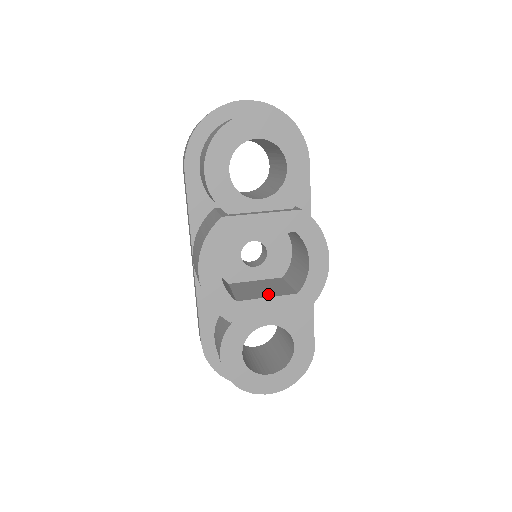
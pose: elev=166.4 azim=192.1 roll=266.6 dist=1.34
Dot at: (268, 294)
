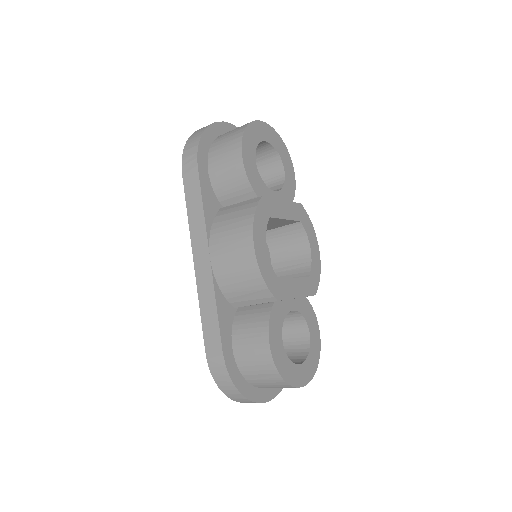
Dot at: occluded
